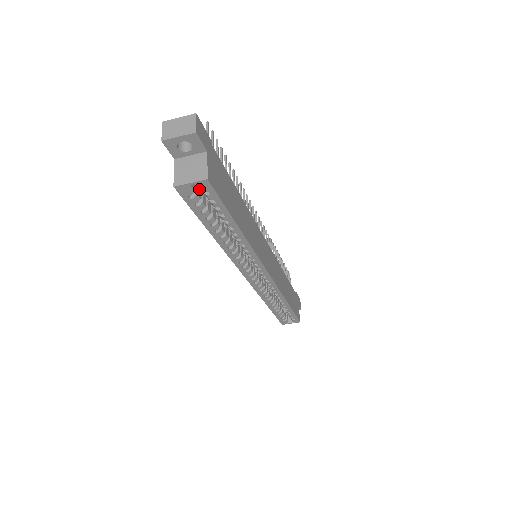
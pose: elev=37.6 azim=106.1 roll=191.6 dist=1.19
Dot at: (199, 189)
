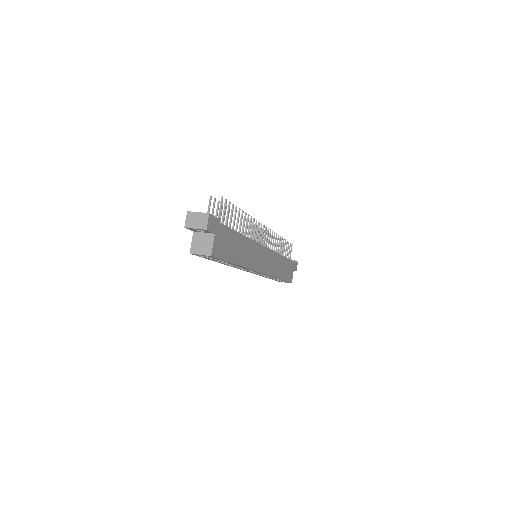
Dot at: occluded
